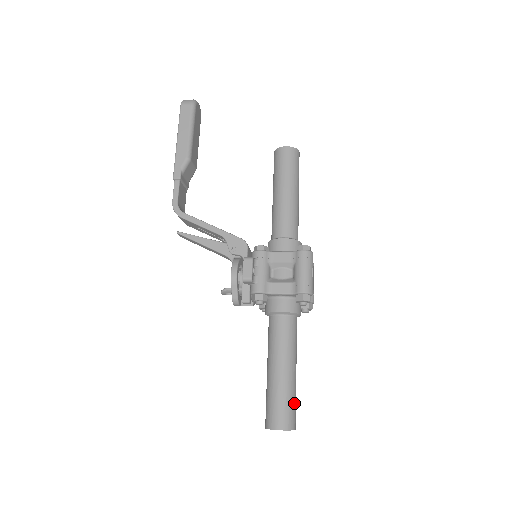
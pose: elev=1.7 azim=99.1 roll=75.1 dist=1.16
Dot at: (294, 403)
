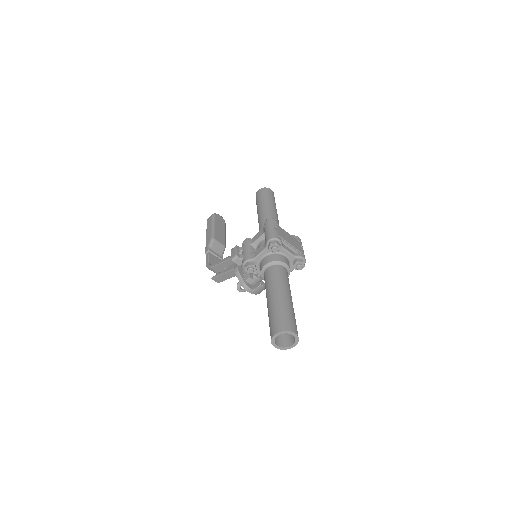
Dot at: (288, 315)
